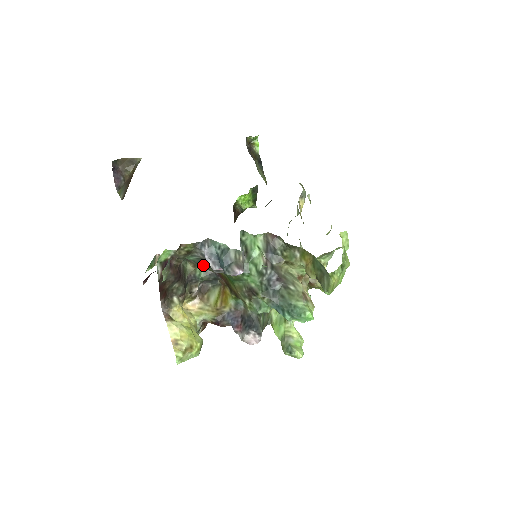
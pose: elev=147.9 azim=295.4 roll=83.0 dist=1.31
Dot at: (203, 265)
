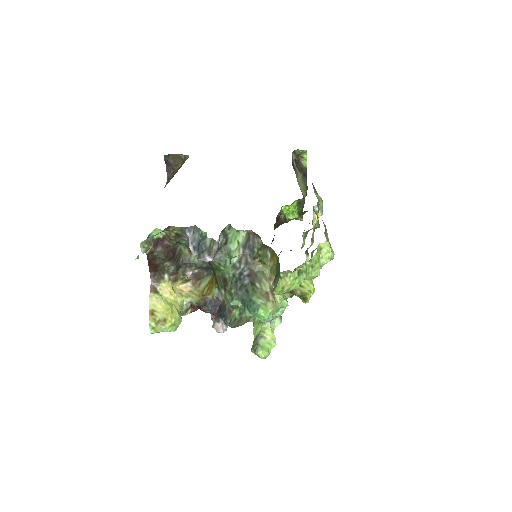
Dot at: occluded
